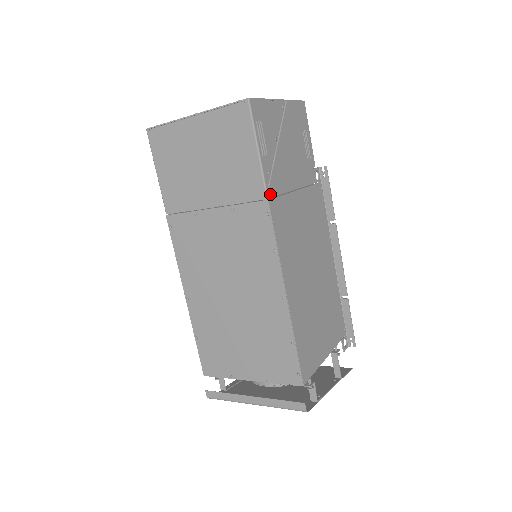
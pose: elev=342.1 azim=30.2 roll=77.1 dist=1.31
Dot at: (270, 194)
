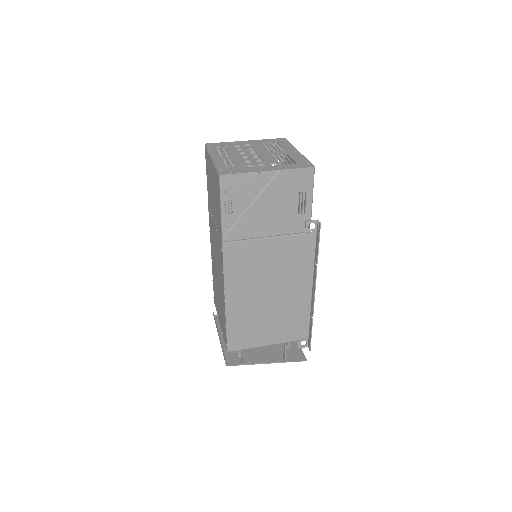
Dot at: (227, 239)
